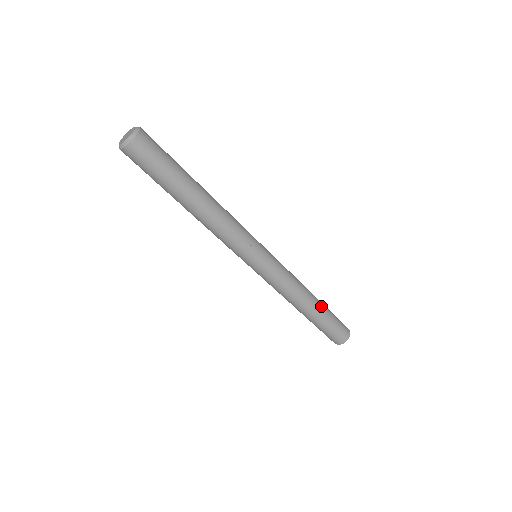
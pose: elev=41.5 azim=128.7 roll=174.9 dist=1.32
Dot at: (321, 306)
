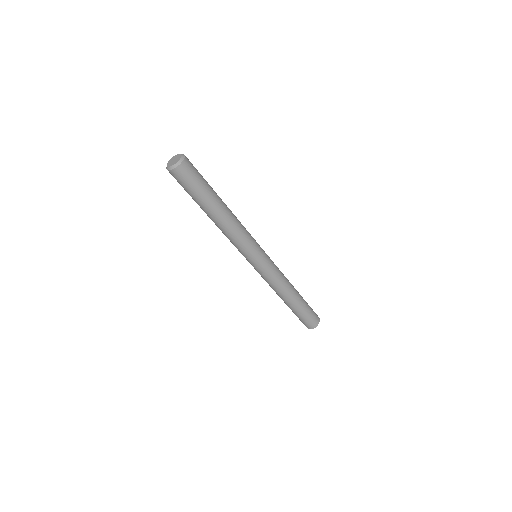
Dot at: occluded
